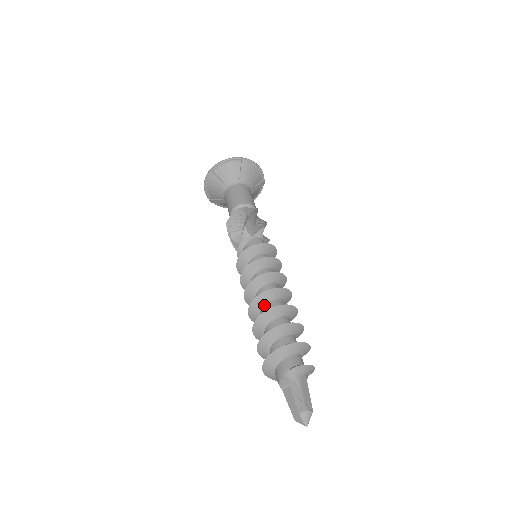
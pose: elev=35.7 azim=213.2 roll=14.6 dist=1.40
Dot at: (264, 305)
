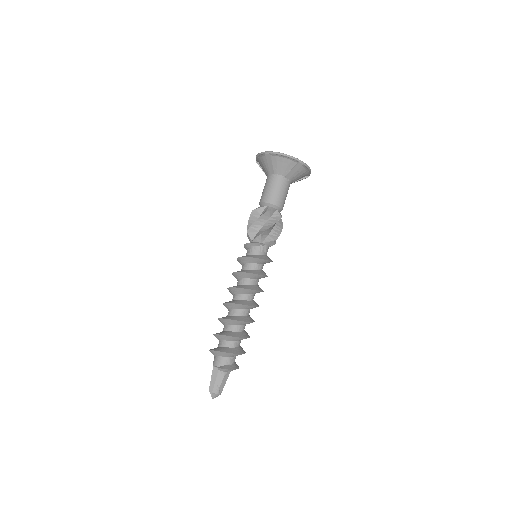
Dot at: (235, 309)
